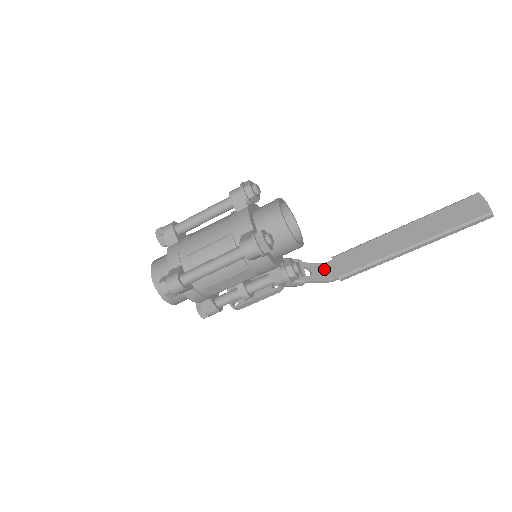
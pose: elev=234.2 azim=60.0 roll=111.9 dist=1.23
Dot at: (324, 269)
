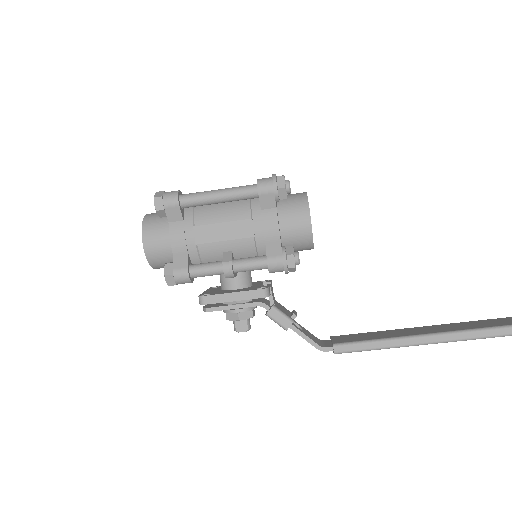
Dot at: (318, 340)
